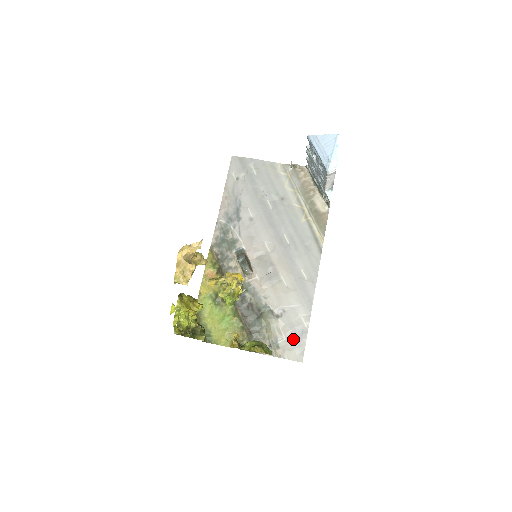
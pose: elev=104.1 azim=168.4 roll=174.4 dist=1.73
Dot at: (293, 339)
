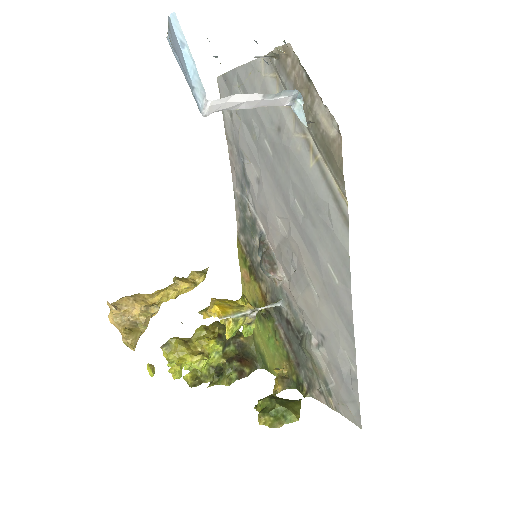
Dot at: (342, 387)
